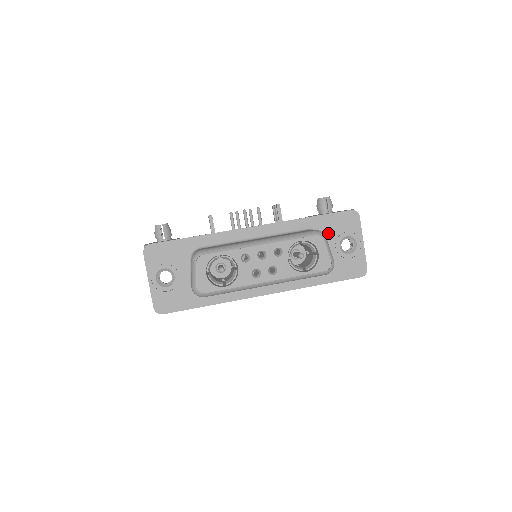
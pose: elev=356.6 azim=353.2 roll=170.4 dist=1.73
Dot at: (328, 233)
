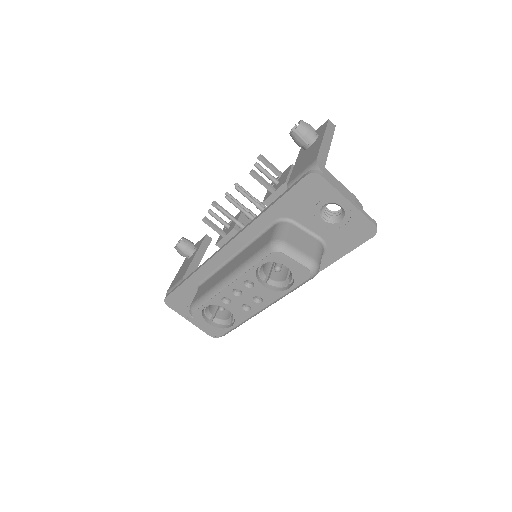
Dot at: (299, 214)
